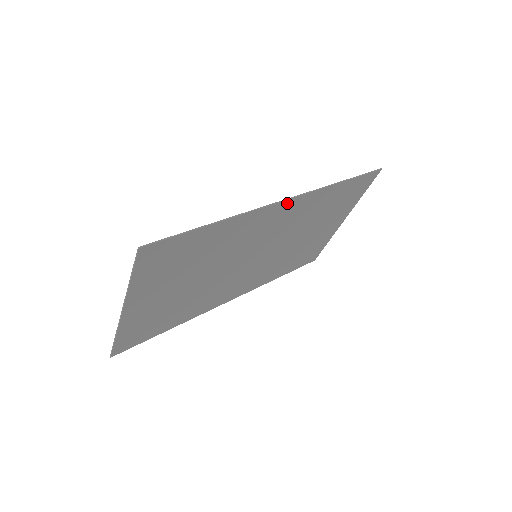
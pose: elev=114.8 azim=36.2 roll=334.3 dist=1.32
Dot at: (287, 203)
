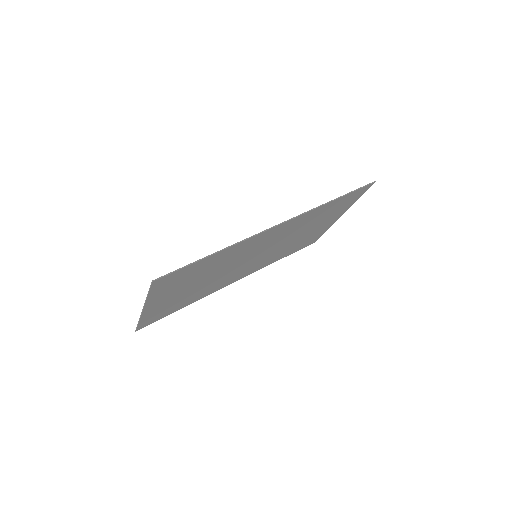
Dot at: (280, 226)
